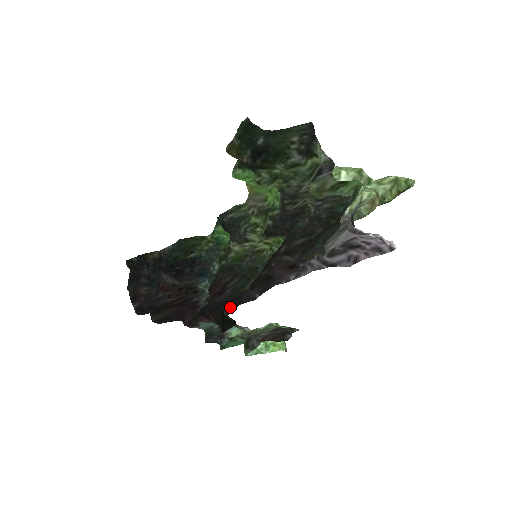
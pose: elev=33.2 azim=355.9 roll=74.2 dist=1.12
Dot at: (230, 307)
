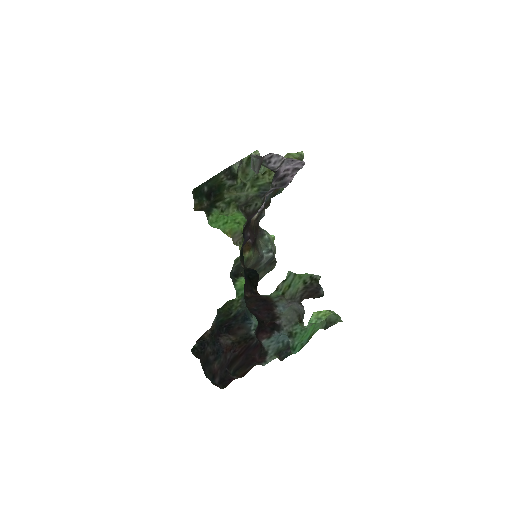
Dot at: (241, 257)
